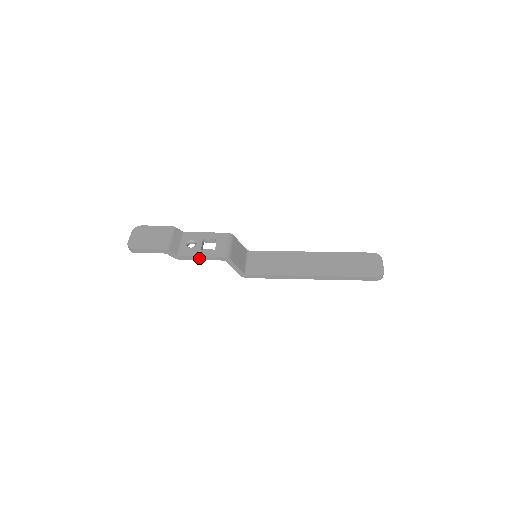
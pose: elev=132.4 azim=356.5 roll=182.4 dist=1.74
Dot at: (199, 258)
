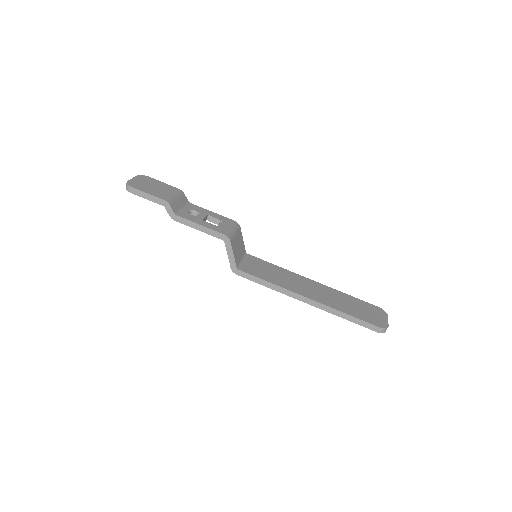
Dot at: (197, 227)
